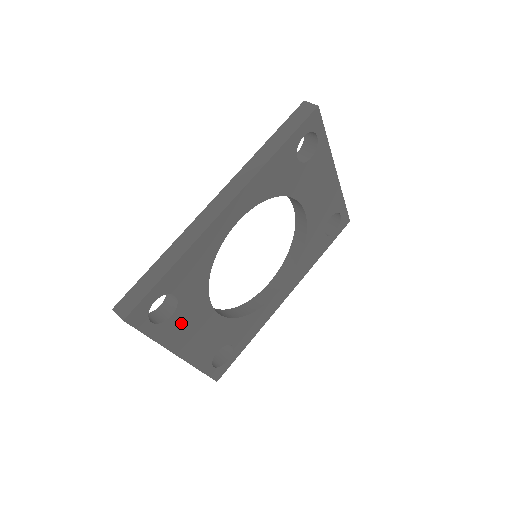
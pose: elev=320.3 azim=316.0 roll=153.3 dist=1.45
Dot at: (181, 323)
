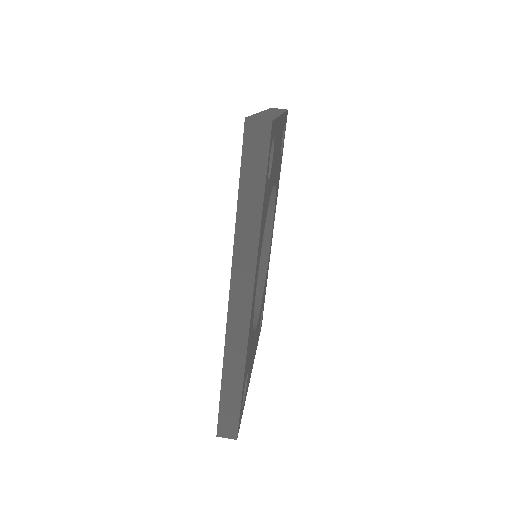
Dot at: occluded
